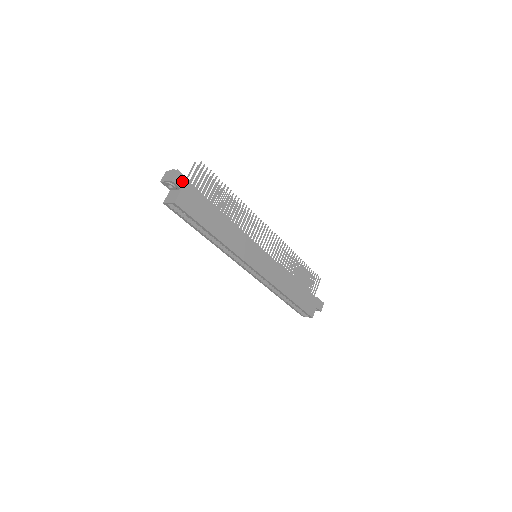
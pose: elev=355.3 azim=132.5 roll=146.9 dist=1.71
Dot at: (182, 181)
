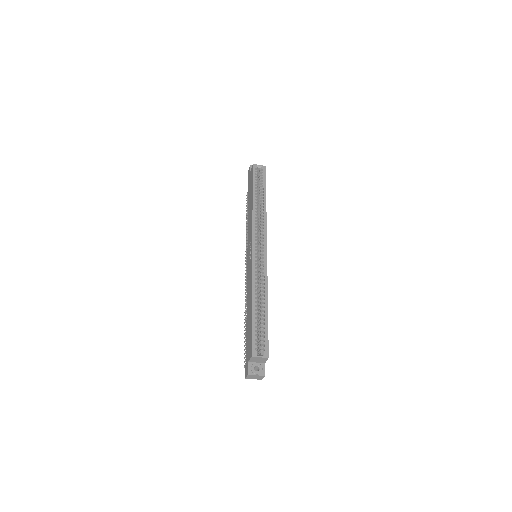
Dot at: occluded
